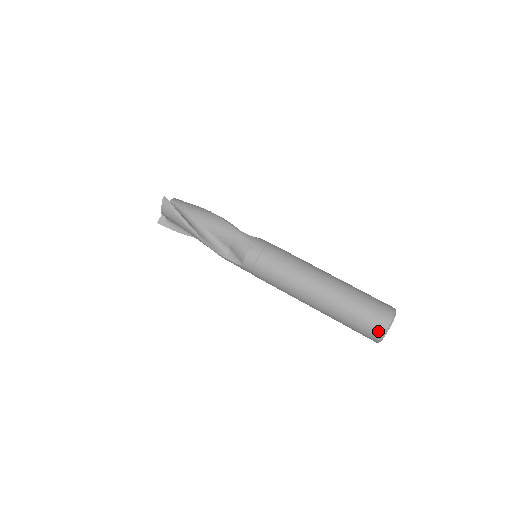
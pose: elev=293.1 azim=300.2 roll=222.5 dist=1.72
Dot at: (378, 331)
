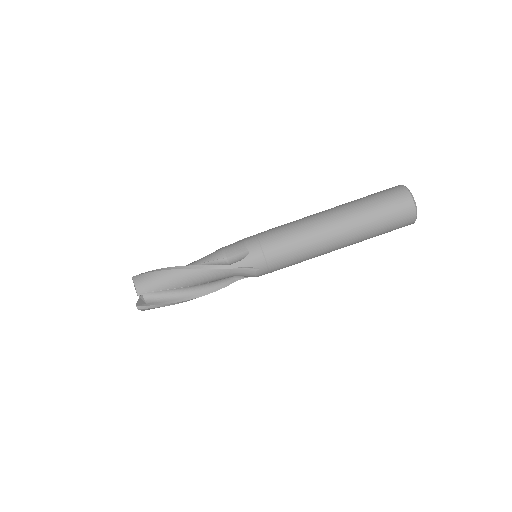
Dot at: occluded
